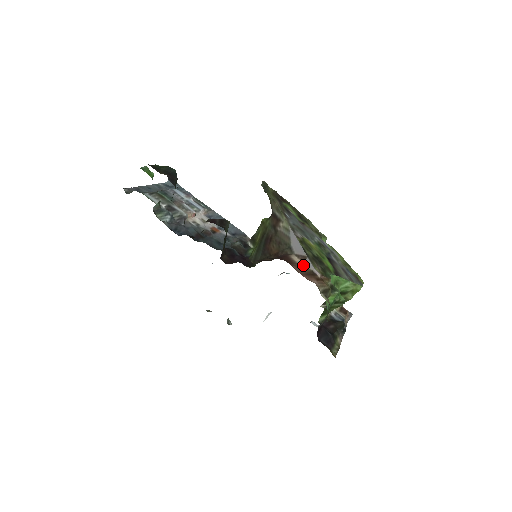
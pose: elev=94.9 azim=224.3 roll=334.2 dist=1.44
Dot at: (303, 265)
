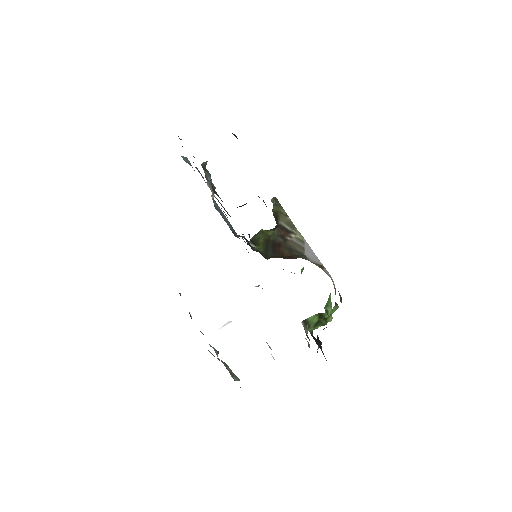
Dot at: (324, 270)
